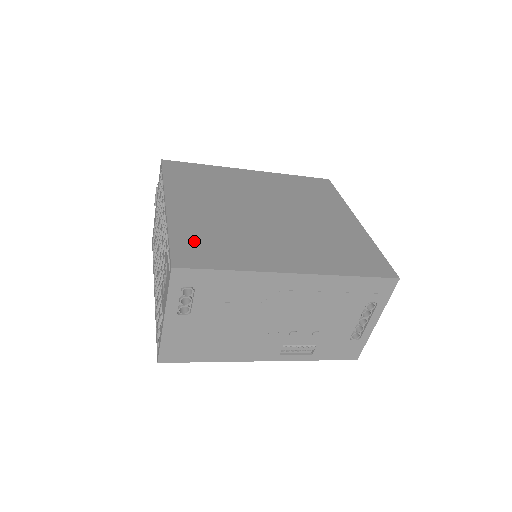
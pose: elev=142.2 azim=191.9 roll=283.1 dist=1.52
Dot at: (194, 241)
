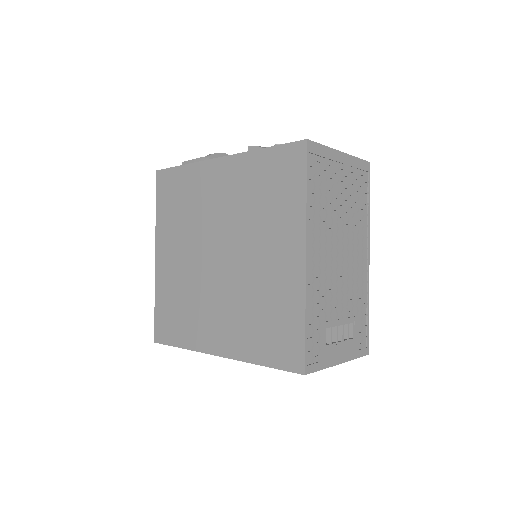
Dot at: (166, 310)
